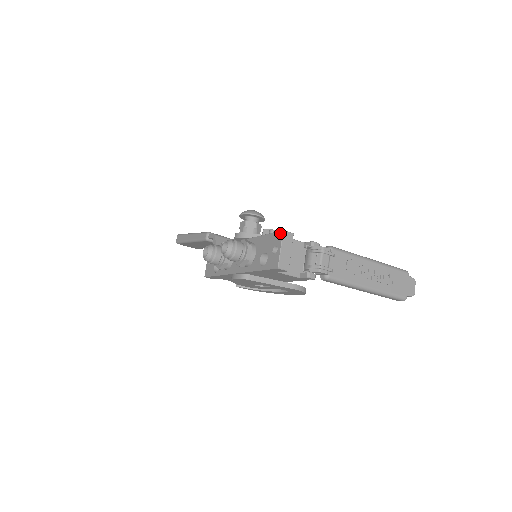
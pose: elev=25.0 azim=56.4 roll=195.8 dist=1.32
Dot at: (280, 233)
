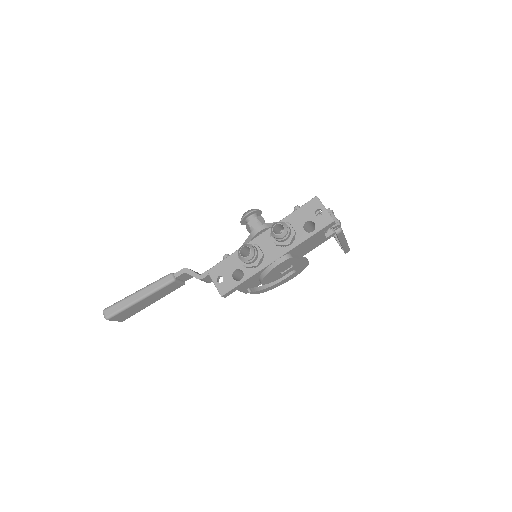
Dot at: (315, 199)
